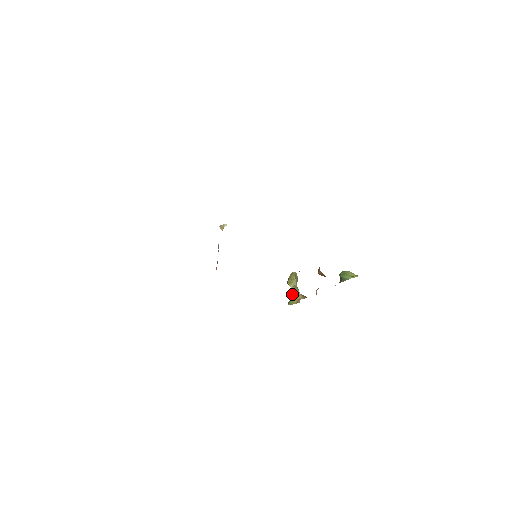
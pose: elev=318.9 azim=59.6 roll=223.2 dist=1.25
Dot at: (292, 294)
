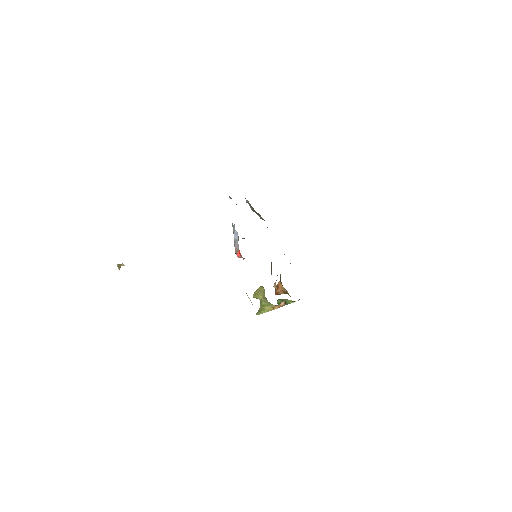
Dot at: (265, 303)
